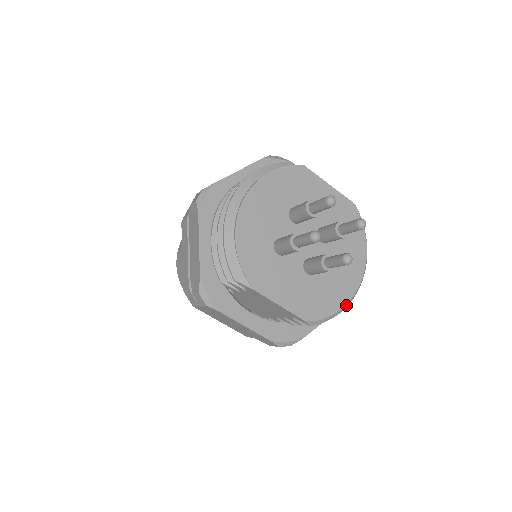
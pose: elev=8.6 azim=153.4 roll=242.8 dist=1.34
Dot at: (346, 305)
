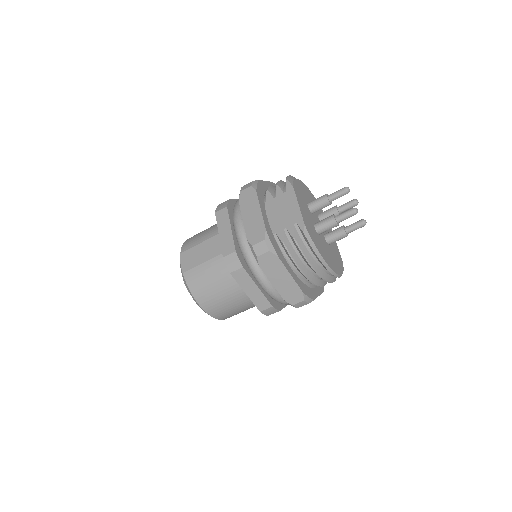
Dot at: (323, 260)
